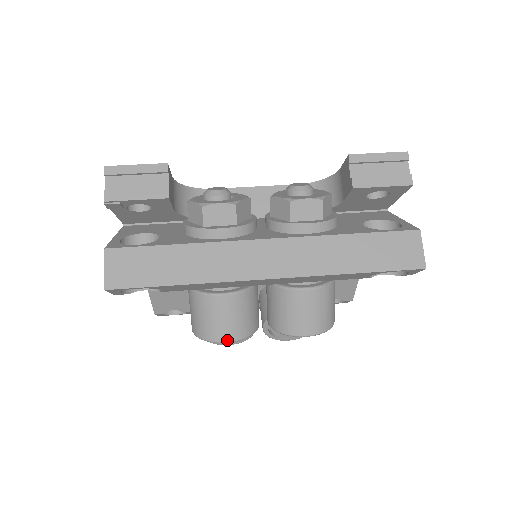
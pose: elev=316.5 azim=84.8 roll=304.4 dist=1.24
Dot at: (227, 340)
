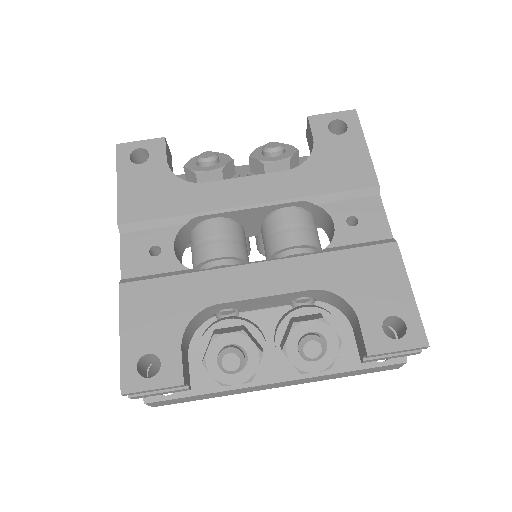
Dot at: occluded
